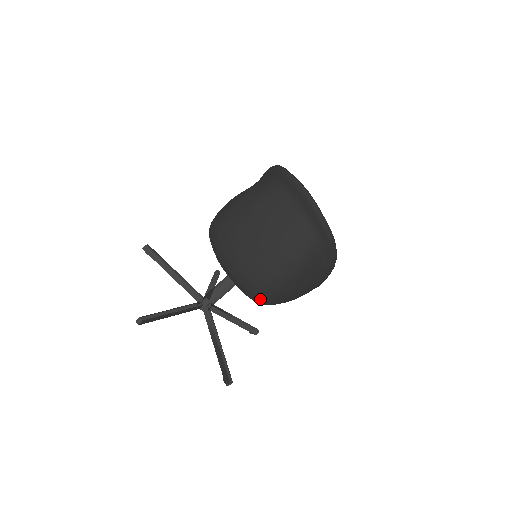
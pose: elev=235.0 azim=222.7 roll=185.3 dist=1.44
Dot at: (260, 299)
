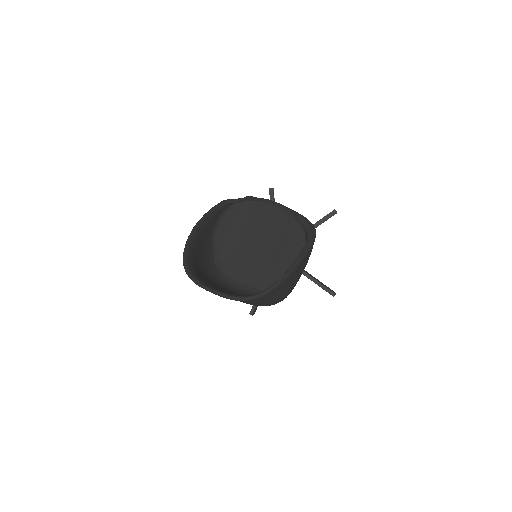
Dot at: occluded
